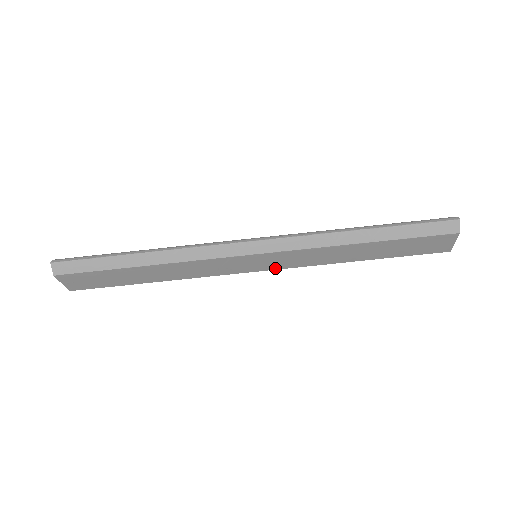
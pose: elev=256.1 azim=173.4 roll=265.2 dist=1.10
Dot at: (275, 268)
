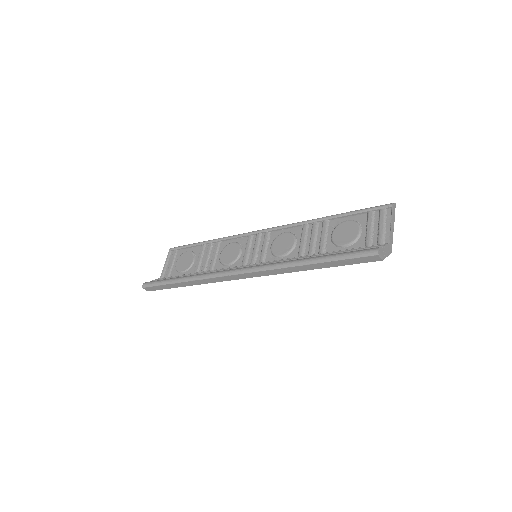
Dot at: occluded
